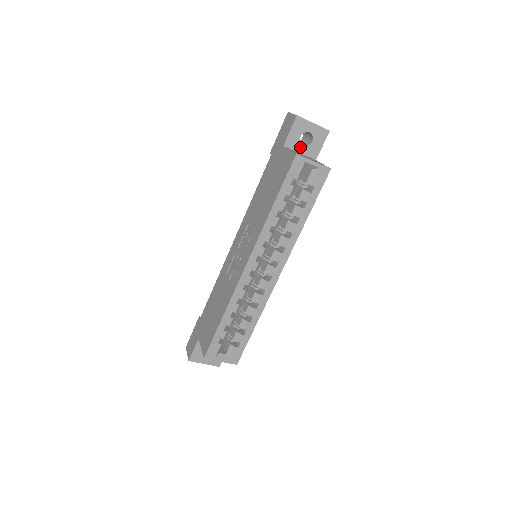
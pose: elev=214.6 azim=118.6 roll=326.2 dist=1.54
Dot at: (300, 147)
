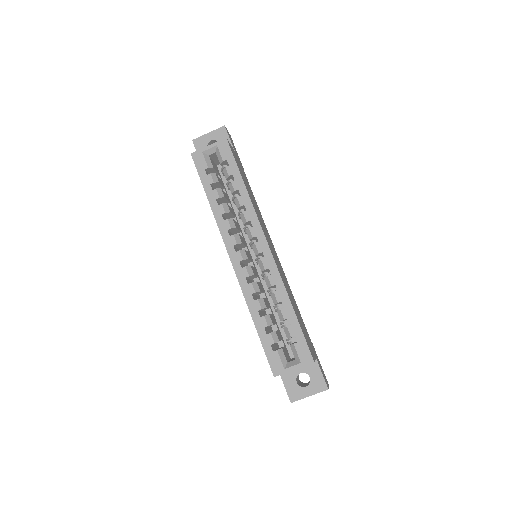
Dot at: occluded
